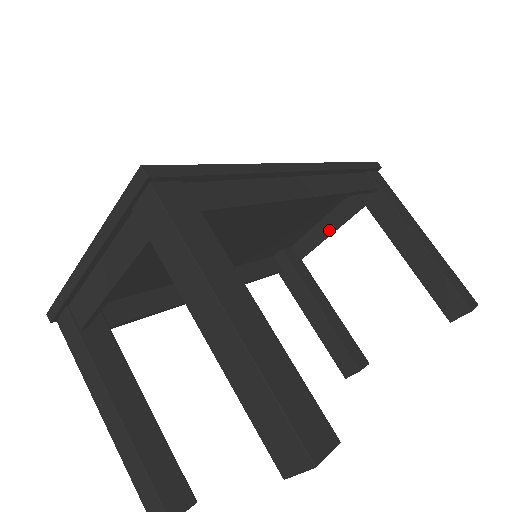
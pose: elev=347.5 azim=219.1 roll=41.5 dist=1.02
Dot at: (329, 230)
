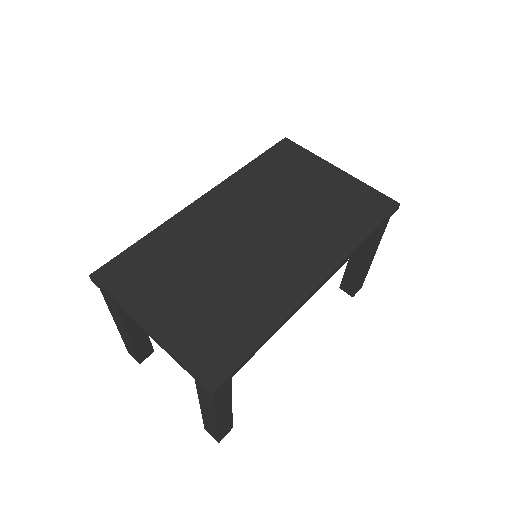
Dot at: occluded
